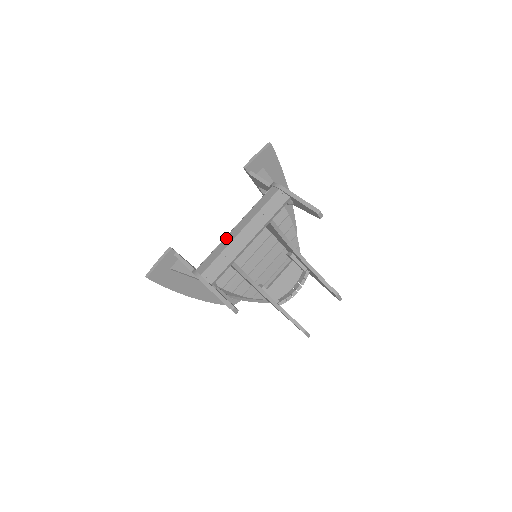
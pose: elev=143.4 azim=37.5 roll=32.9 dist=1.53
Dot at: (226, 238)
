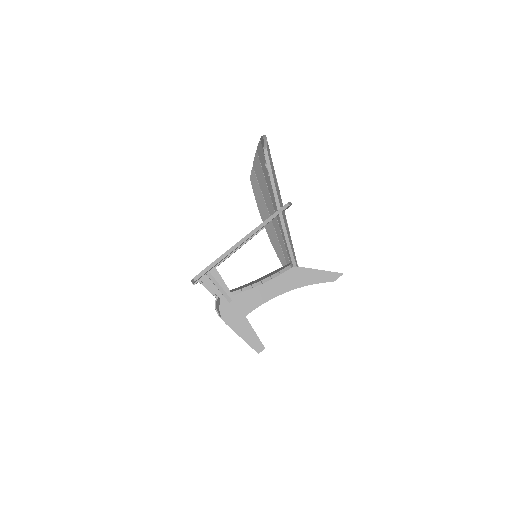
Dot at: (218, 311)
